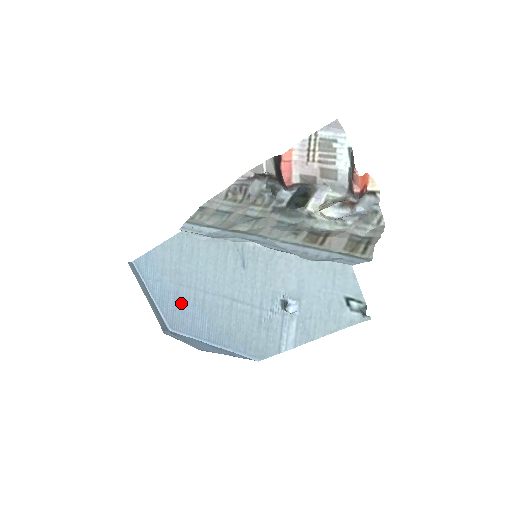
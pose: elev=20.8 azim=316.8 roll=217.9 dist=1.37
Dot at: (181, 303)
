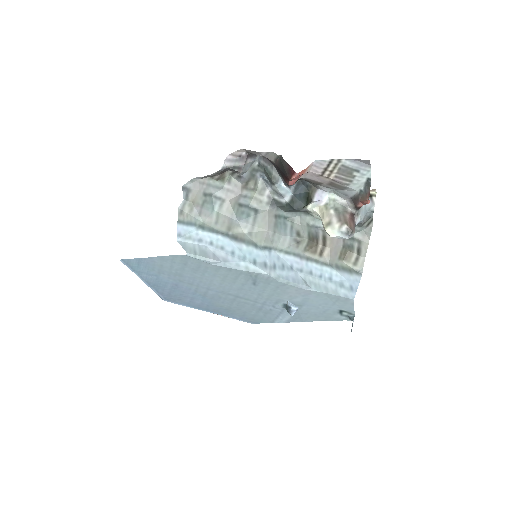
Dot at: (180, 290)
